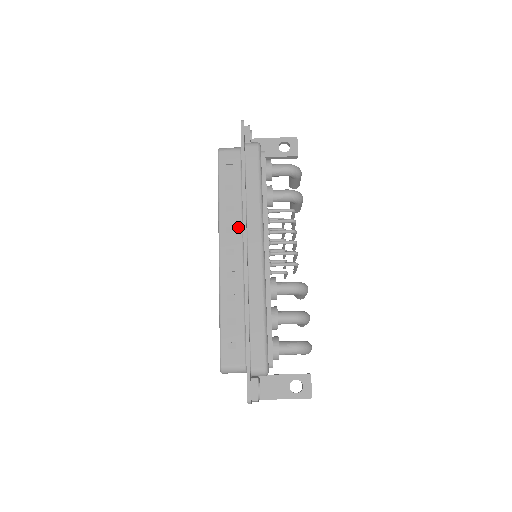
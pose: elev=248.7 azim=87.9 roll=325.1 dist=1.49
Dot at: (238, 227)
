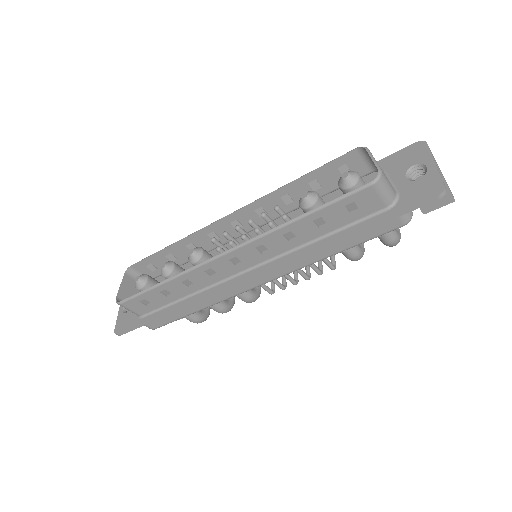
Dot at: (272, 254)
